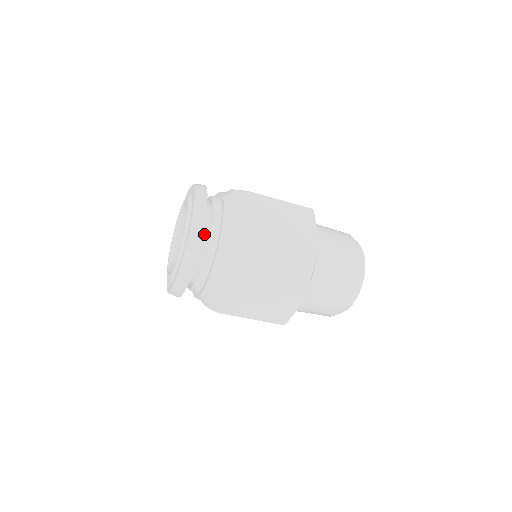
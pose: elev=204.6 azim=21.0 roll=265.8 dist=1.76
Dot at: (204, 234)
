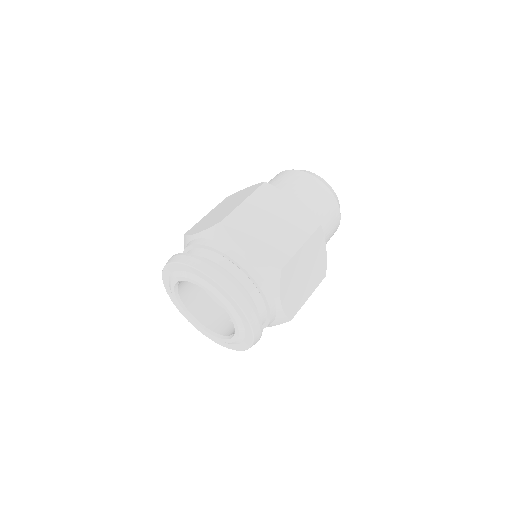
Dot at: occluded
